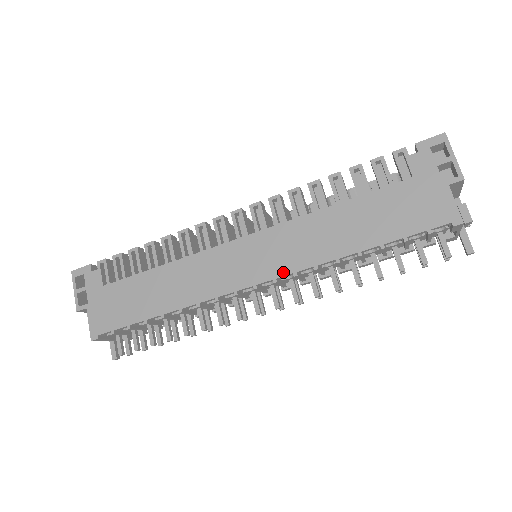
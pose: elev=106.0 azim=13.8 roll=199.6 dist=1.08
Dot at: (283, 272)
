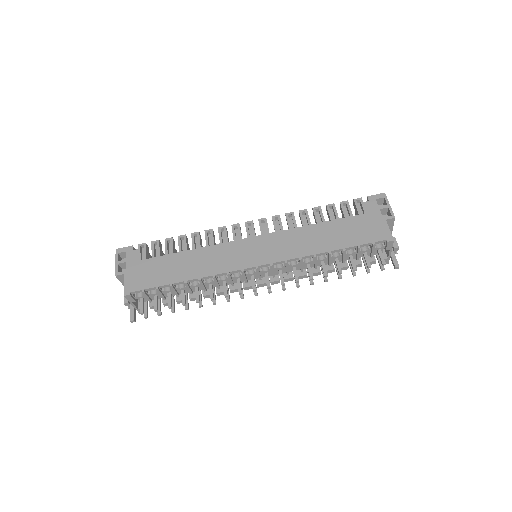
Dot at: (278, 259)
